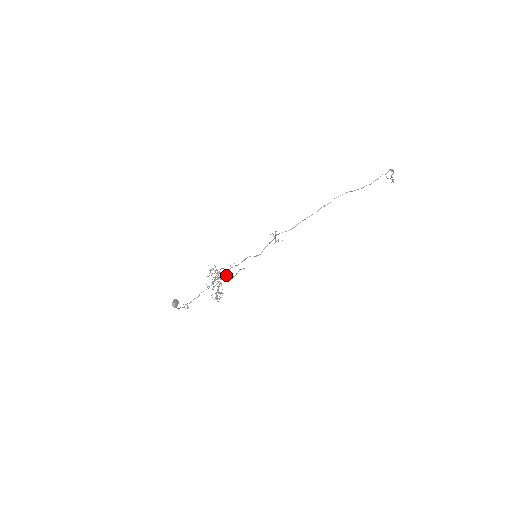
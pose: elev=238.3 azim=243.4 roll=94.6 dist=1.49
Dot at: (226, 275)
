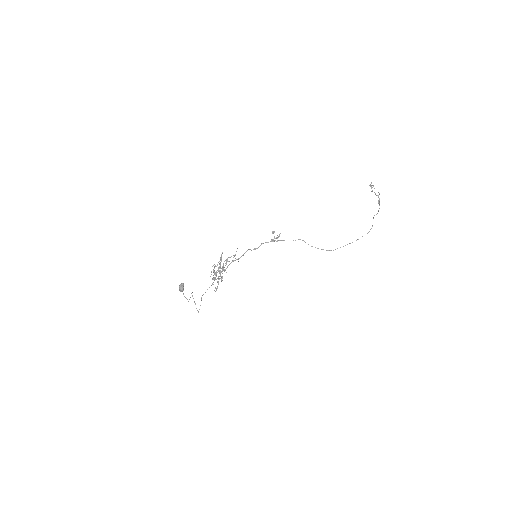
Dot at: occluded
